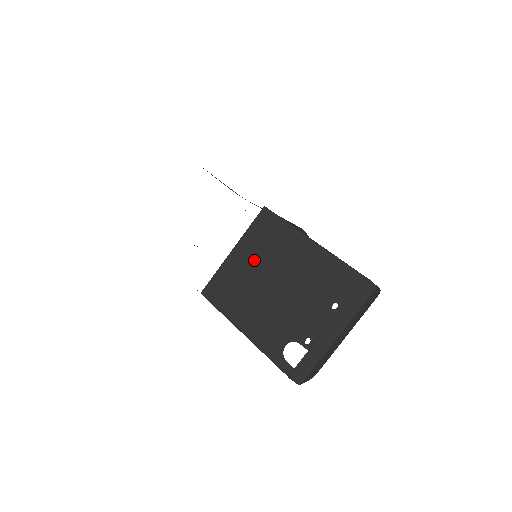
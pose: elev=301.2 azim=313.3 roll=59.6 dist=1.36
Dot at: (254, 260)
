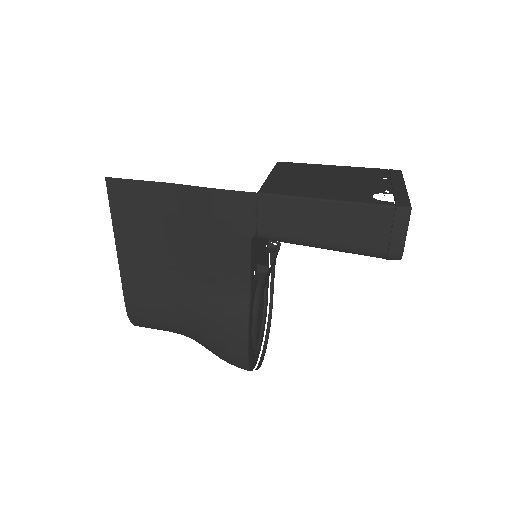
Dot at: (295, 175)
